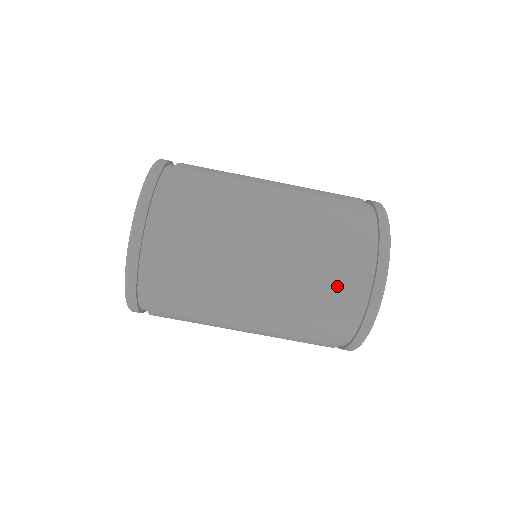
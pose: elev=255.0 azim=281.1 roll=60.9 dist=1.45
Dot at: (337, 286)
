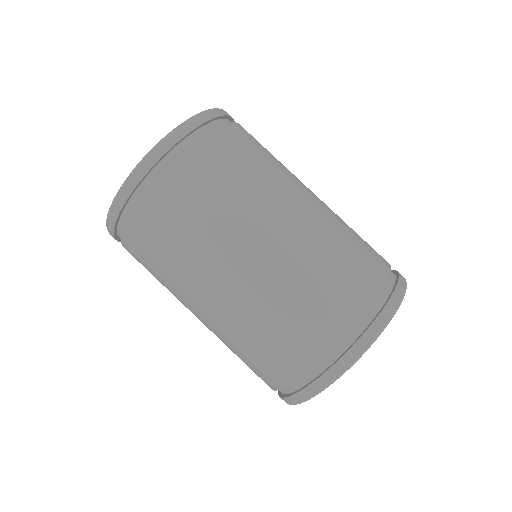
Dot at: (280, 356)
